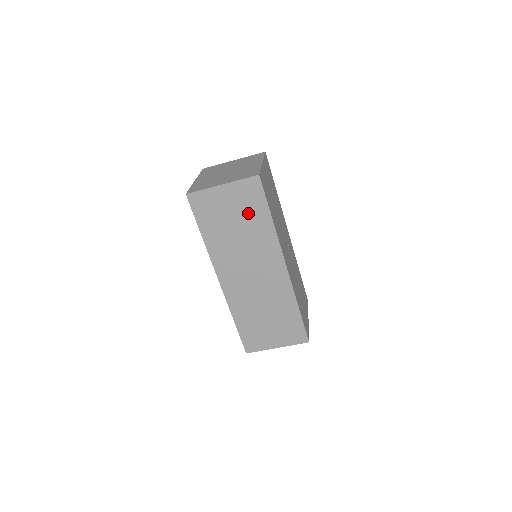
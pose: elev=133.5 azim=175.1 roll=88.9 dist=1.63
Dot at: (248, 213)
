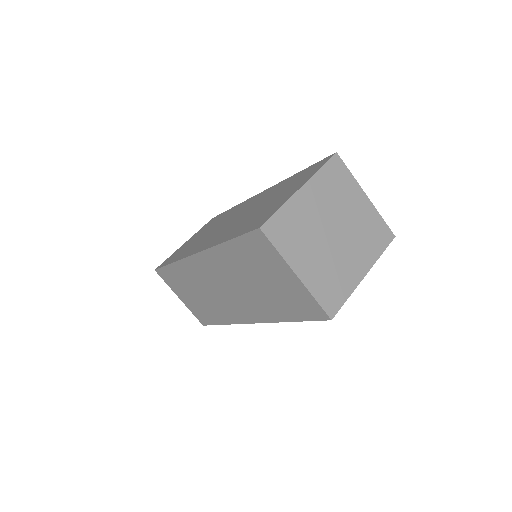
Dot at: (281, 298)
